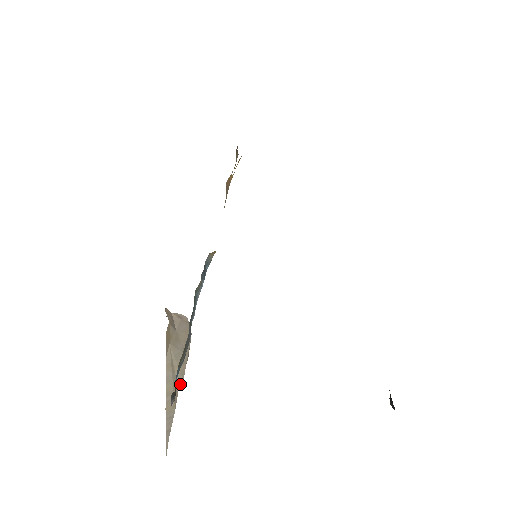
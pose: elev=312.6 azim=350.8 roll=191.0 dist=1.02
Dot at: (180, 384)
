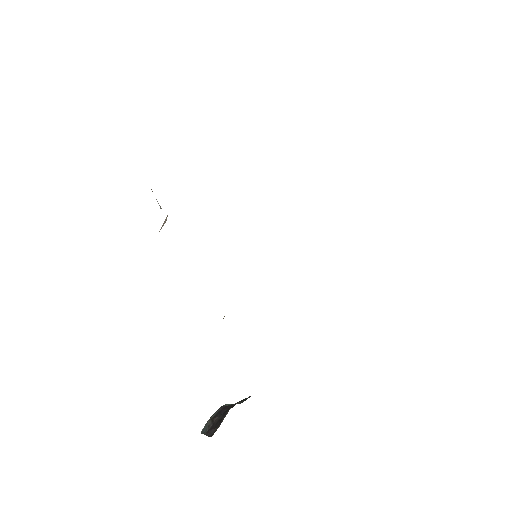
Dot at: occluded
